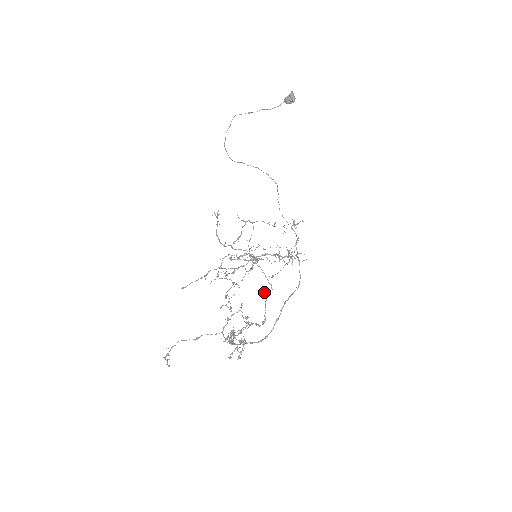
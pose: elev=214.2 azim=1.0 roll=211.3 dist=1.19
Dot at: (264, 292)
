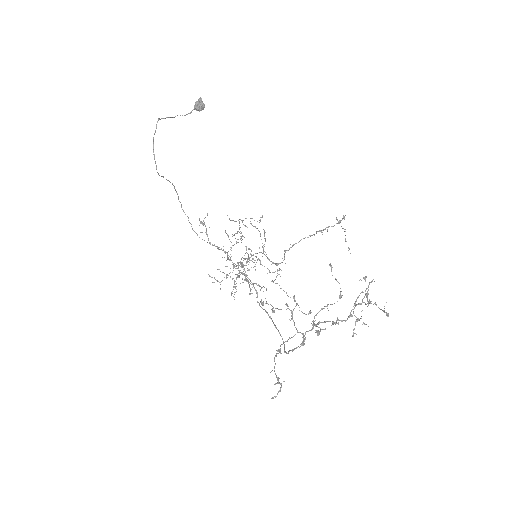
Dot at: (331, 265)
